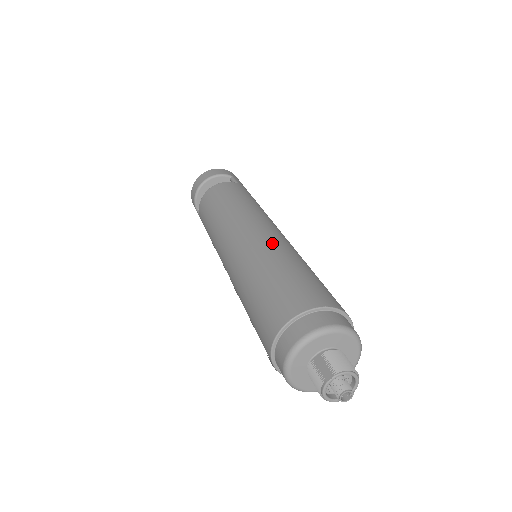
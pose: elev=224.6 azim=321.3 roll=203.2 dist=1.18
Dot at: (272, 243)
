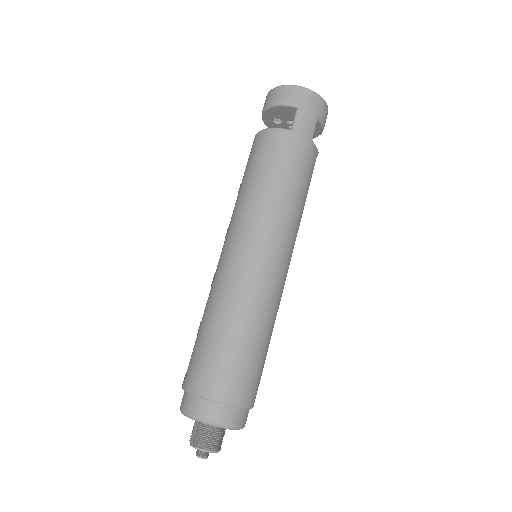
Dot at: (233, 286)
